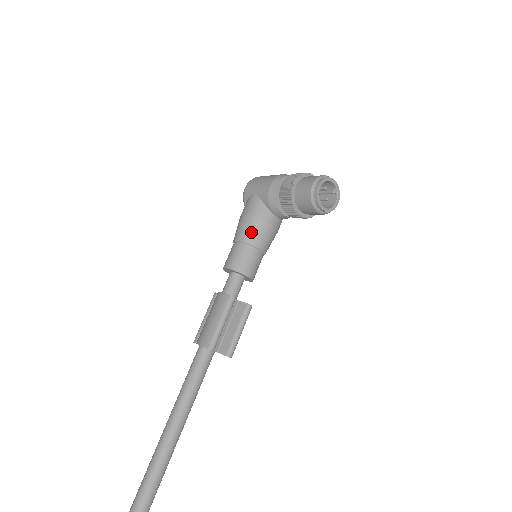
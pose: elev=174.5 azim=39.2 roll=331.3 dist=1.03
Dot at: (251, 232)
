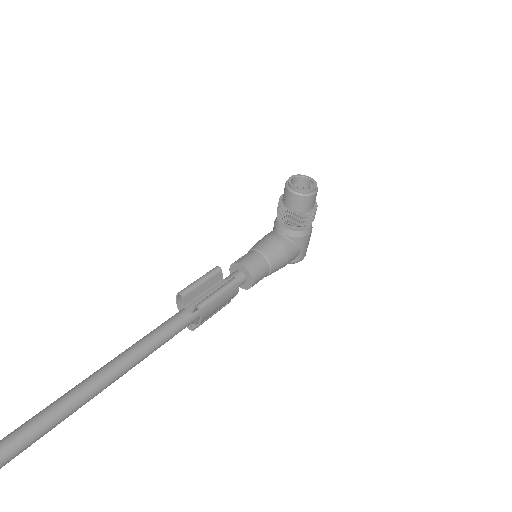
Dot at: (256, 244)
